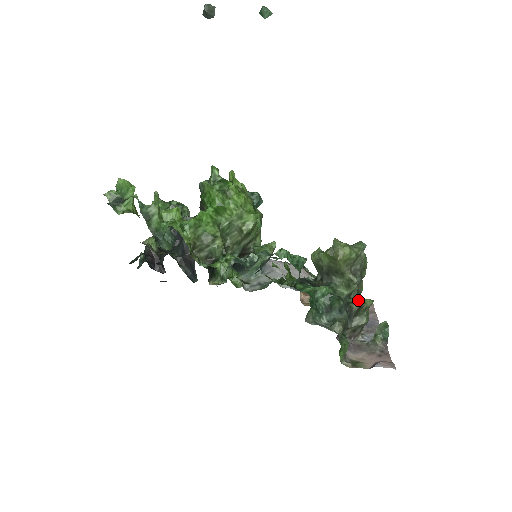
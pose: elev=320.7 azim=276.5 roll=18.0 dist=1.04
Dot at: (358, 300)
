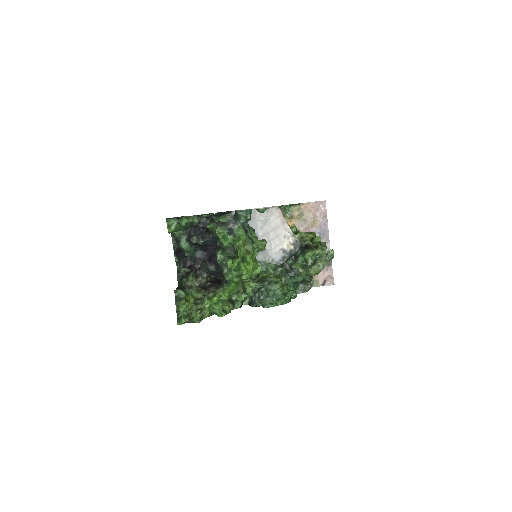
Dot at: occluded
